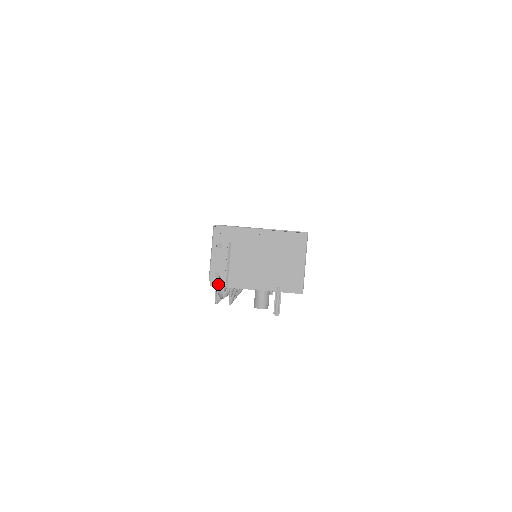
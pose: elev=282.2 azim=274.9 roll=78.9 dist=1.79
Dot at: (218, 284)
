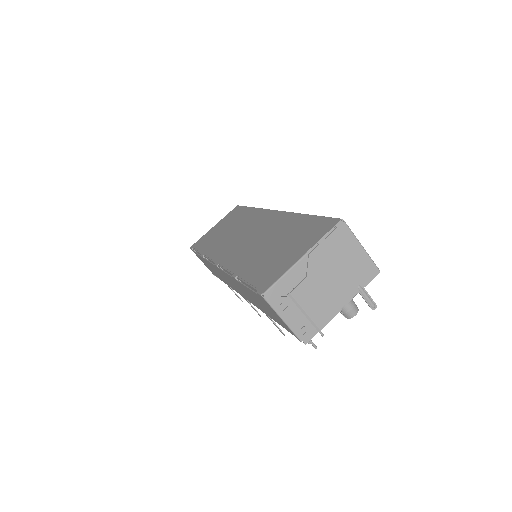
Dot at: (310, 336)
